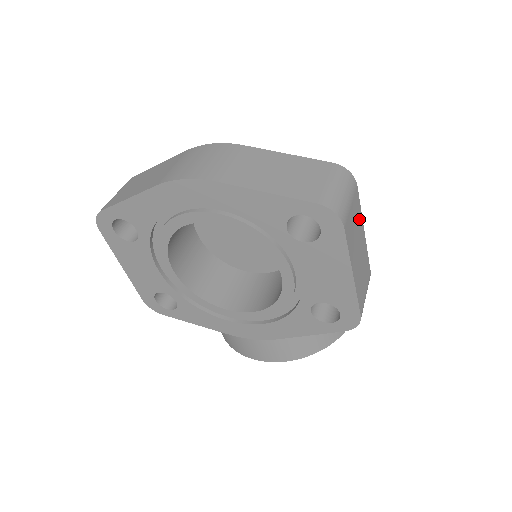
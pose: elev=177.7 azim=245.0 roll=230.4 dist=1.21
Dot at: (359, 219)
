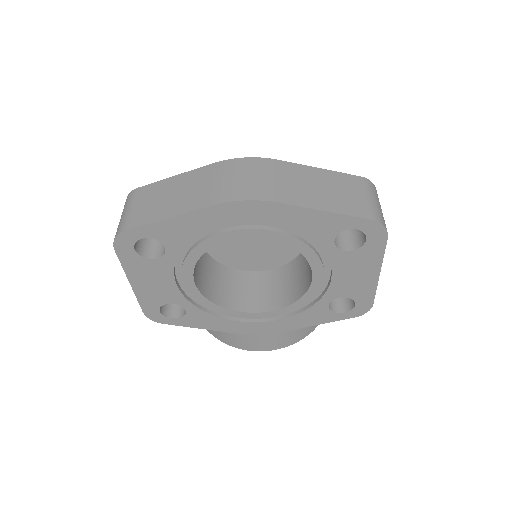
Dot at: occluded
